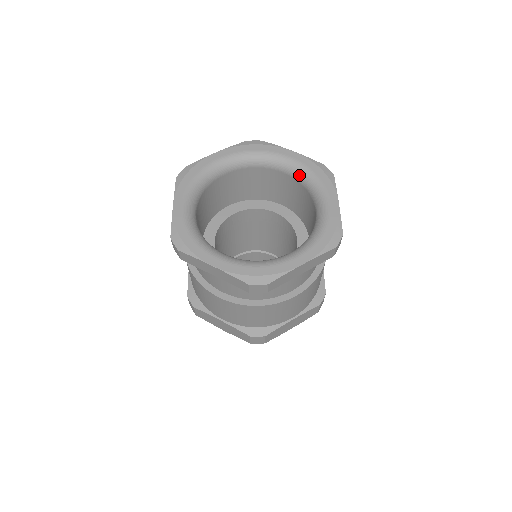
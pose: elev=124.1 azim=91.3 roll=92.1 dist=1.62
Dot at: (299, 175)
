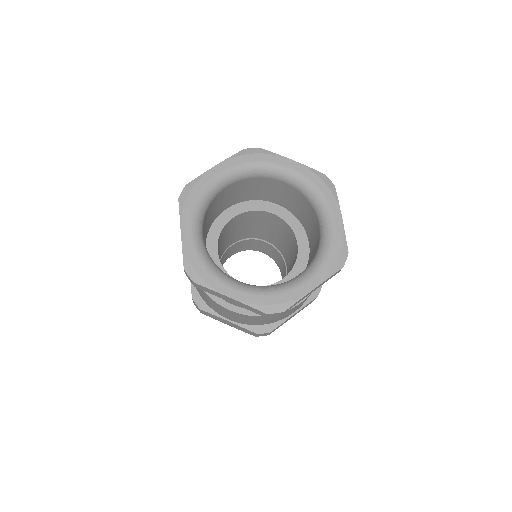
Dot at: (301, 187)
